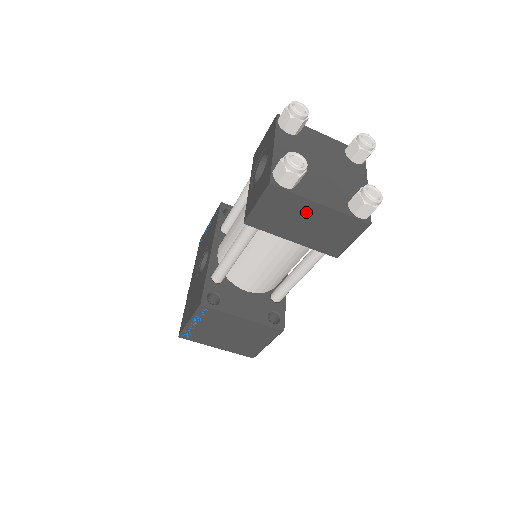
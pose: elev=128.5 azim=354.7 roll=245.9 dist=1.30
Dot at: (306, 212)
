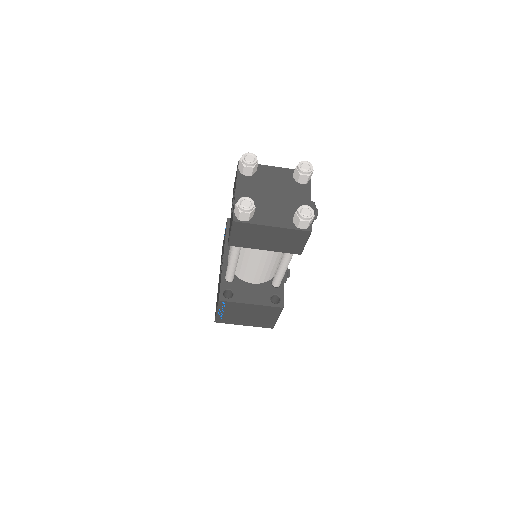
Dot at: (264, 232)
